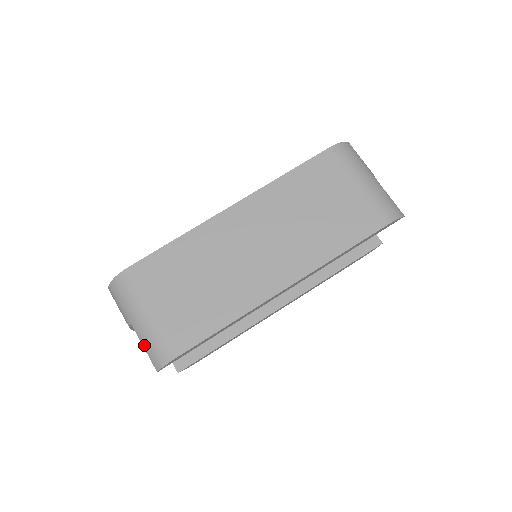
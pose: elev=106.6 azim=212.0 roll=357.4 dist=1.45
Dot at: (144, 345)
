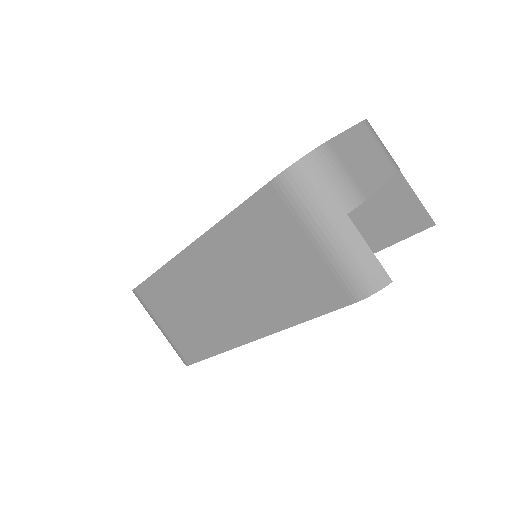
Dot at: occluded
